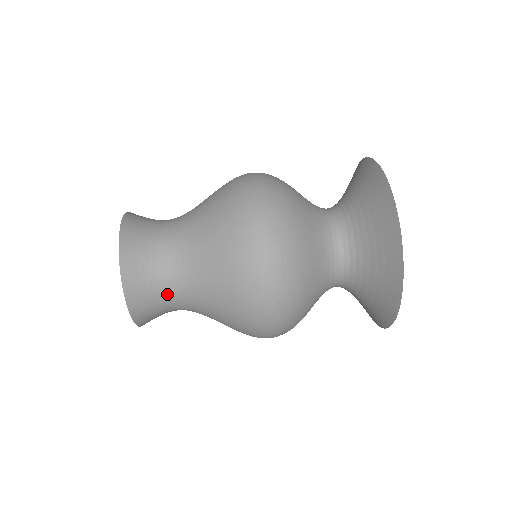
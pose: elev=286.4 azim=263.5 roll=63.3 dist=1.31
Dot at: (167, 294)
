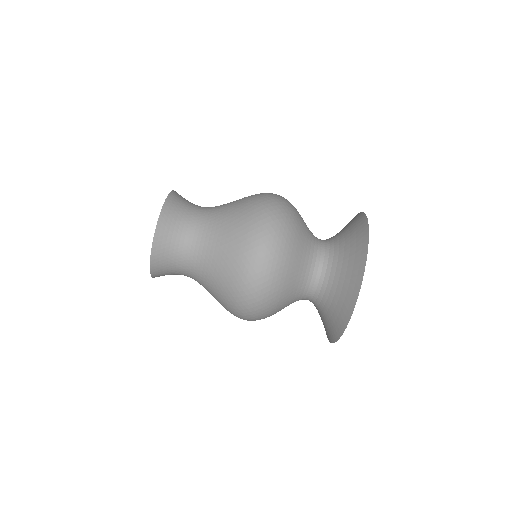
Dot at: (181, 270)
